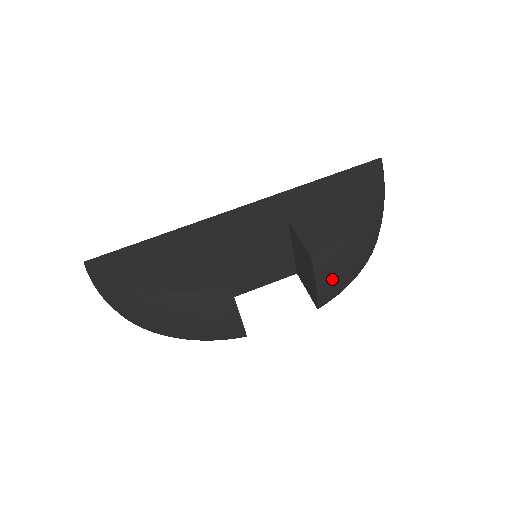
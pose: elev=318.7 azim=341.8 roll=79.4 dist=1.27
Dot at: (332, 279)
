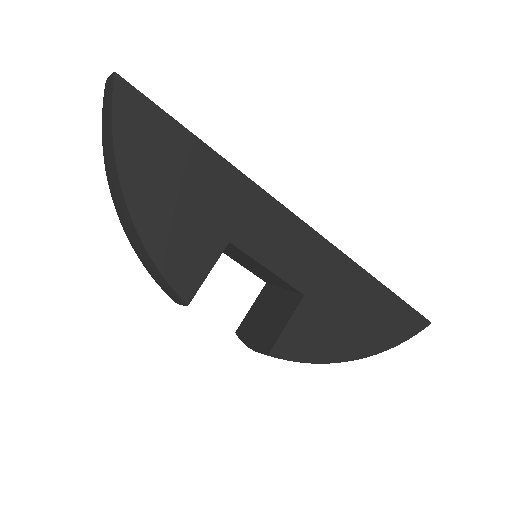
Dot at: occluded
